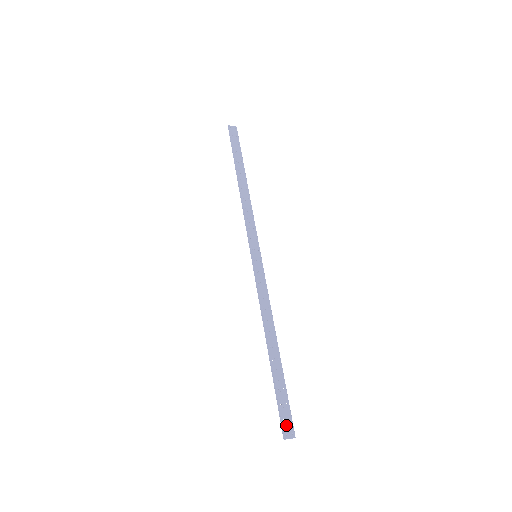
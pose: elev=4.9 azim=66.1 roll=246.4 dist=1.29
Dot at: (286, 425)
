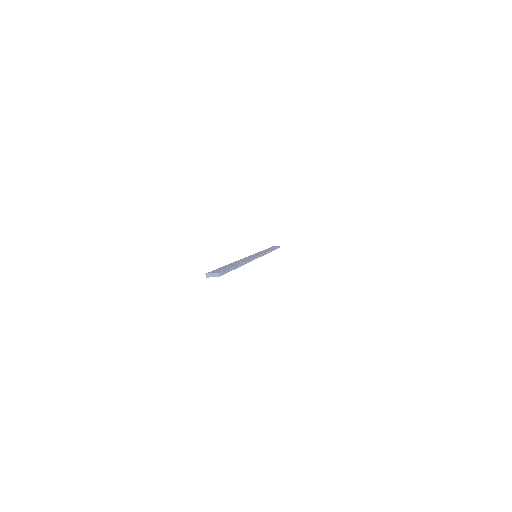
Dot at: (214, 271)
